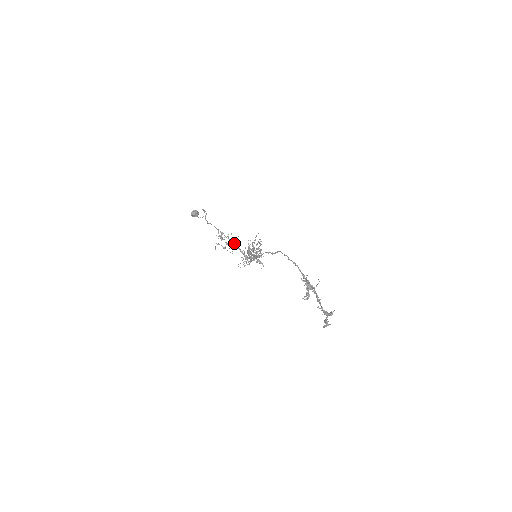
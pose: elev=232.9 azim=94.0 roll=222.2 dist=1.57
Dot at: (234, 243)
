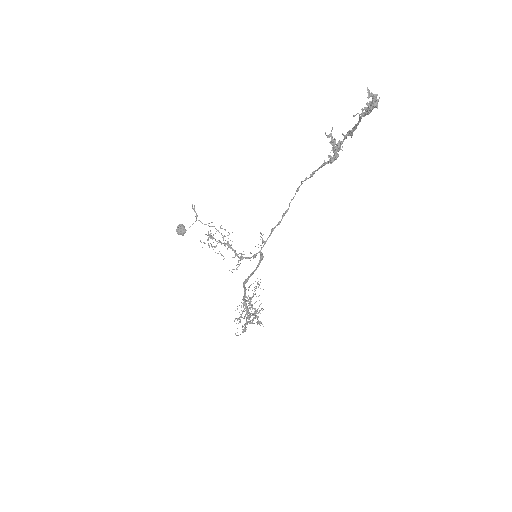
Dot at: (228, 242)
